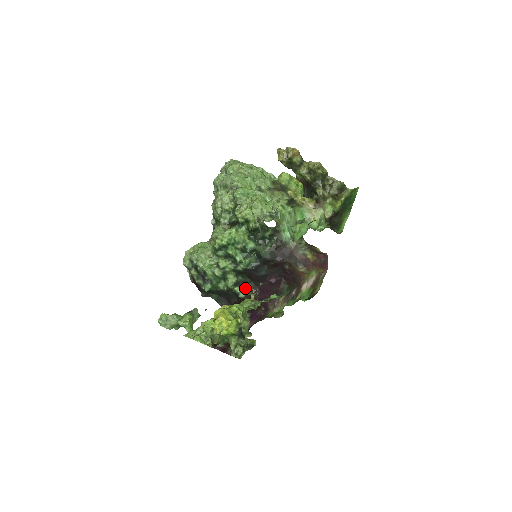
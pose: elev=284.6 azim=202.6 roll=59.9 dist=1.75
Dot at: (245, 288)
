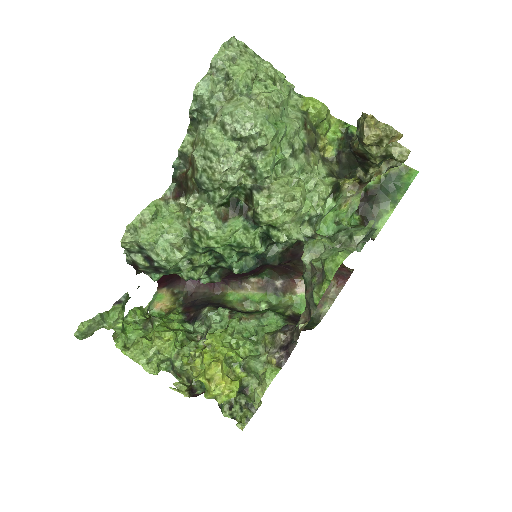
Dot at: (213, 273)
